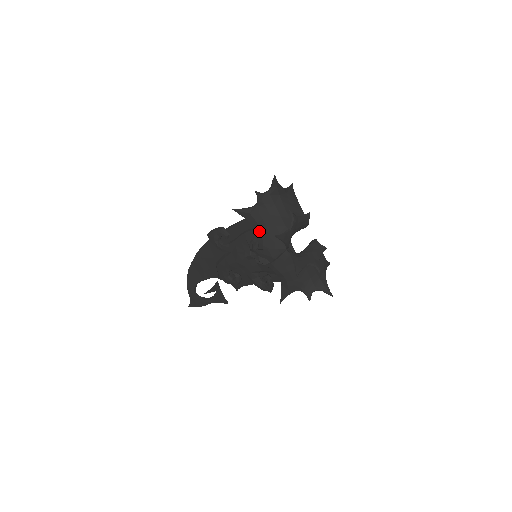
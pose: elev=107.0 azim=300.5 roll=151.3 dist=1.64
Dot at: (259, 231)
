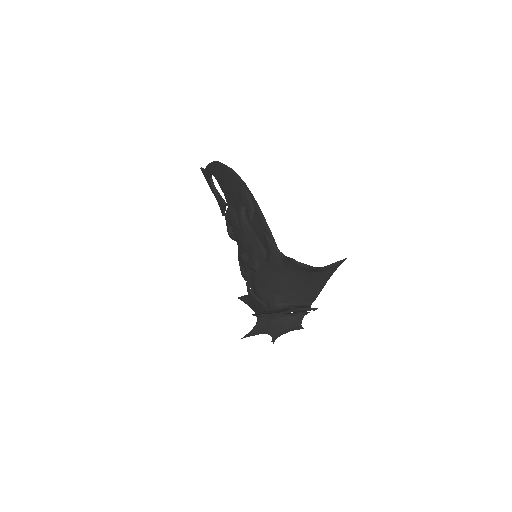
Dot at: (263, 271)
